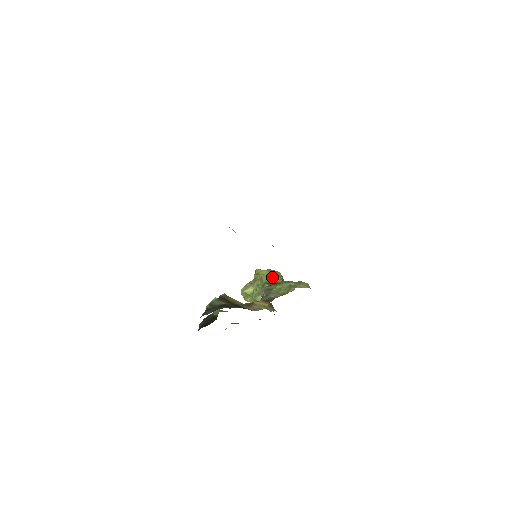
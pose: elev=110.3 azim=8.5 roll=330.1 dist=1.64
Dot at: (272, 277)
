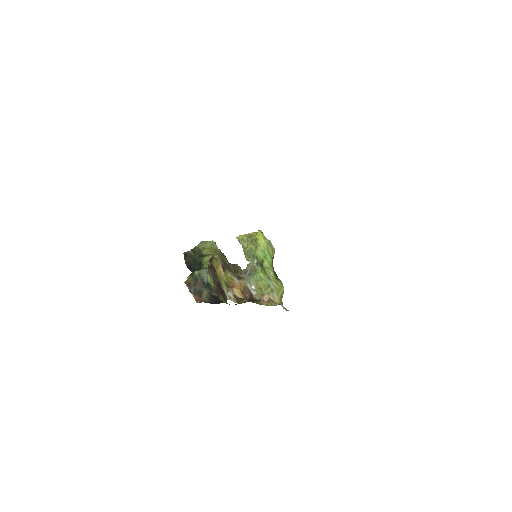
Dot at: (265, 255)
